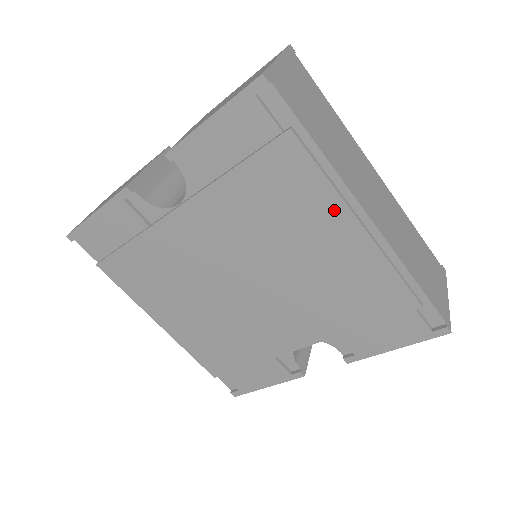
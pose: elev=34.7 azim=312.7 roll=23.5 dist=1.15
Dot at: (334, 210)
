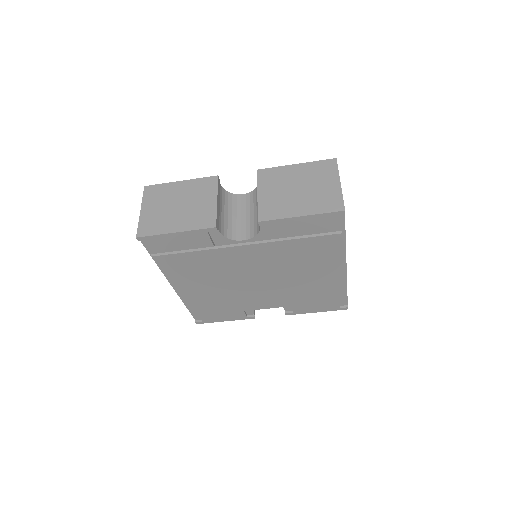
Dot at: (335, 264)
